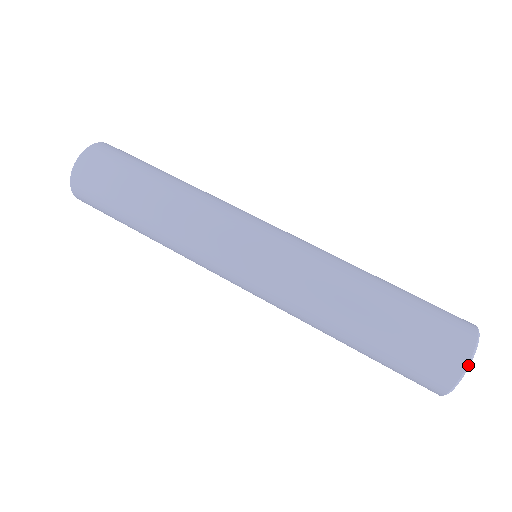
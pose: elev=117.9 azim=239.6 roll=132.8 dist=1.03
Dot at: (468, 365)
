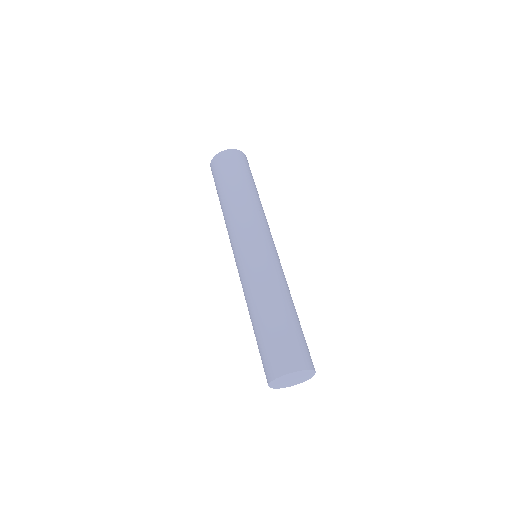
Dot at: (272, 381)
